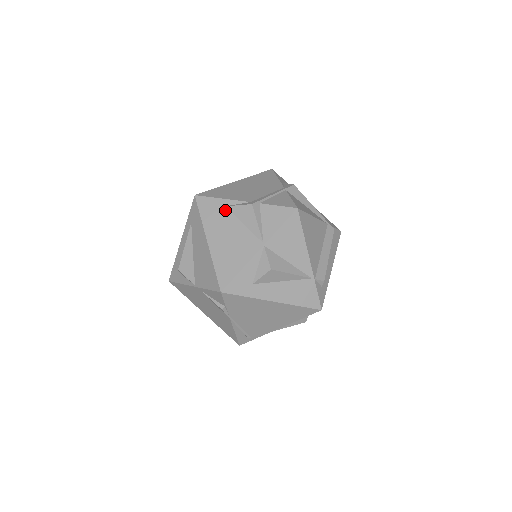
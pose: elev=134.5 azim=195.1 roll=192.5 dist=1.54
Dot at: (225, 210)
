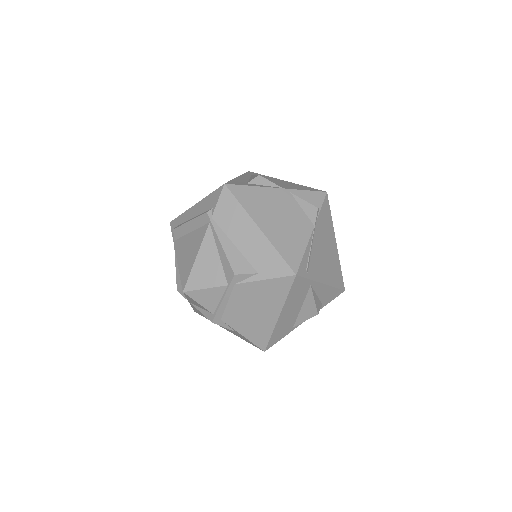
Dot at: occluded
